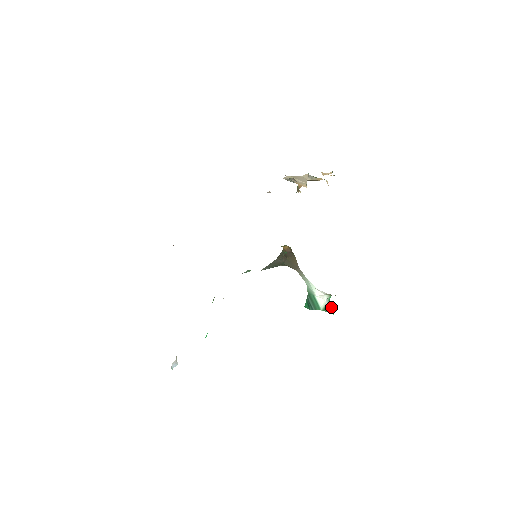
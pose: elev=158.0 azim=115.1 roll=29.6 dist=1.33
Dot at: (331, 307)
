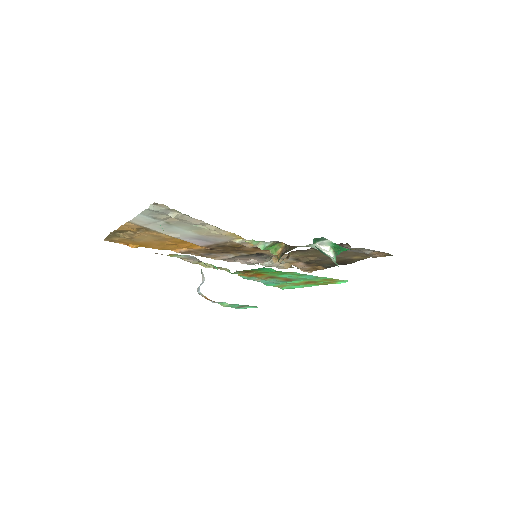
Dot at: occluded
